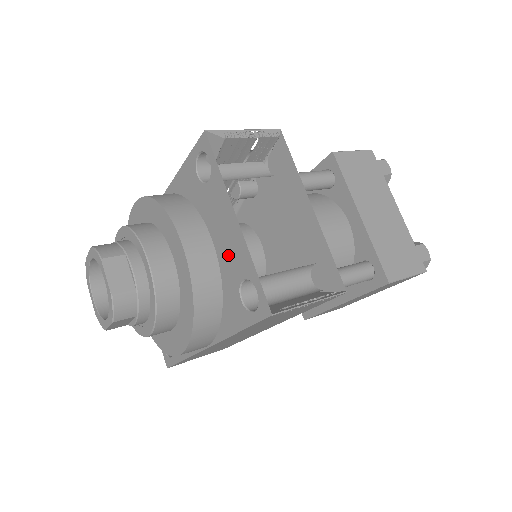
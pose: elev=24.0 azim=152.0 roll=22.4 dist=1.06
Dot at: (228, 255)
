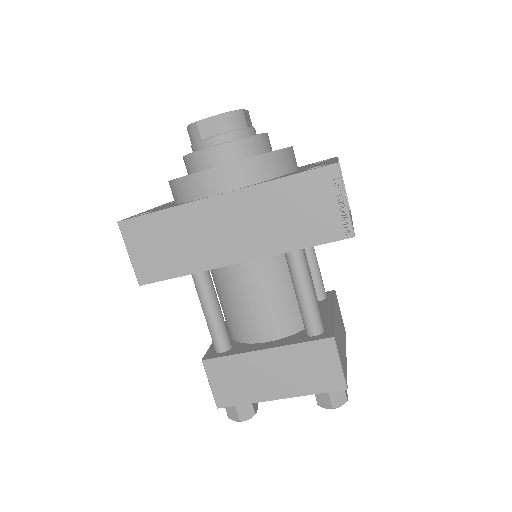
Dot at: occluded
